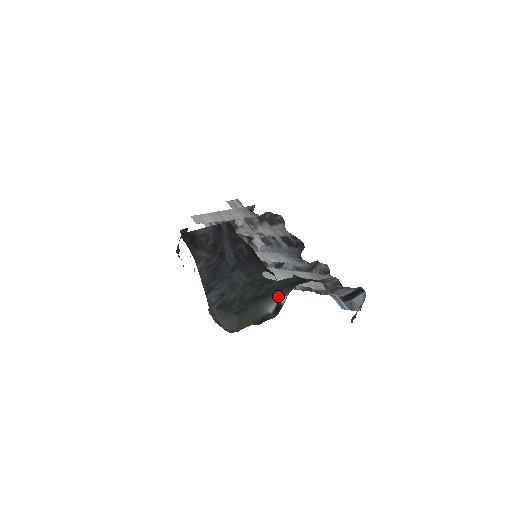
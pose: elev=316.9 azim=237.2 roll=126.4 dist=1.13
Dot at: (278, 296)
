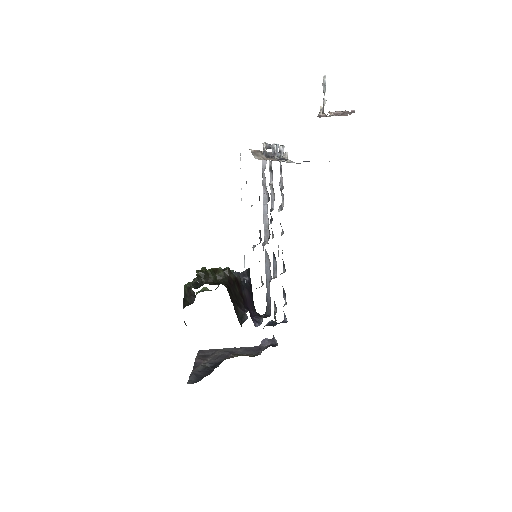
Dot at: occluded
